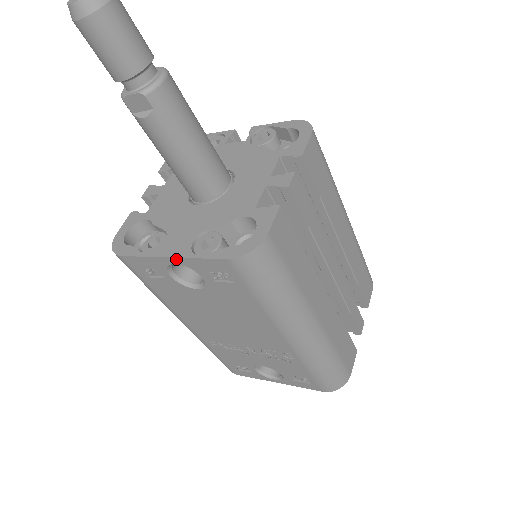
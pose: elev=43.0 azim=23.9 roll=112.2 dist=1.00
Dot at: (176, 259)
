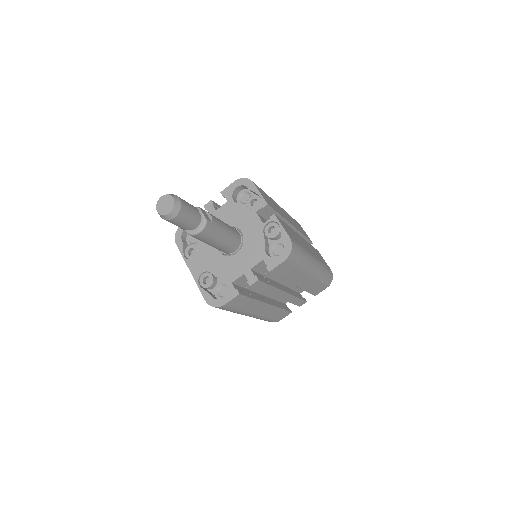
Dot at: (192, 274)
